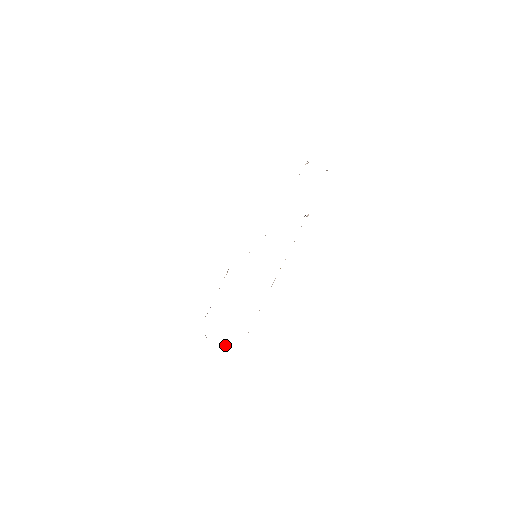
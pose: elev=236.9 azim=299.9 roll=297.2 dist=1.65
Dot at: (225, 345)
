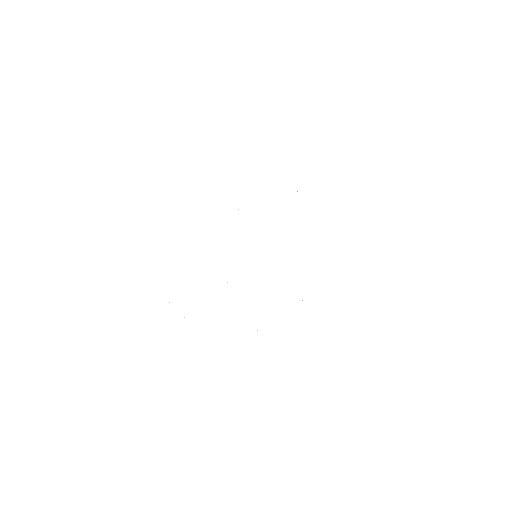
Dot at: occluded
